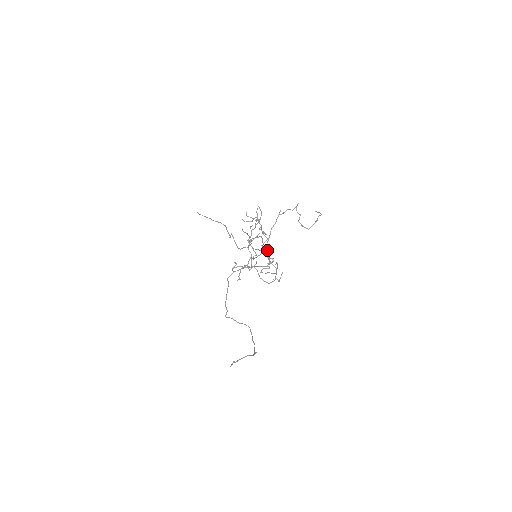
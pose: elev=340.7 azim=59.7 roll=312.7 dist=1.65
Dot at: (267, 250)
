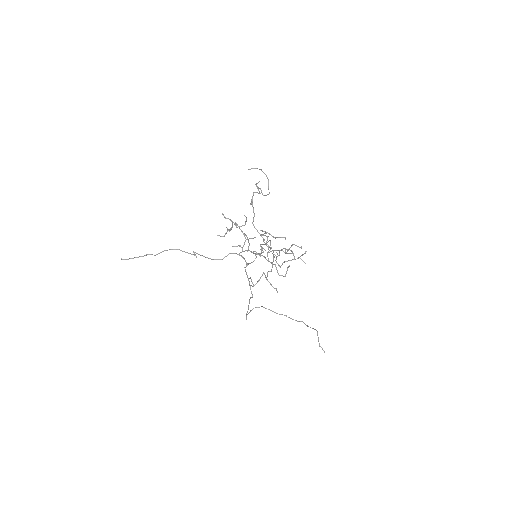
Dot at: occluded
